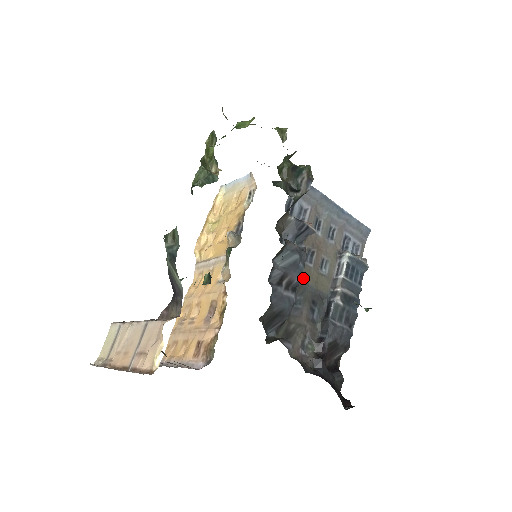
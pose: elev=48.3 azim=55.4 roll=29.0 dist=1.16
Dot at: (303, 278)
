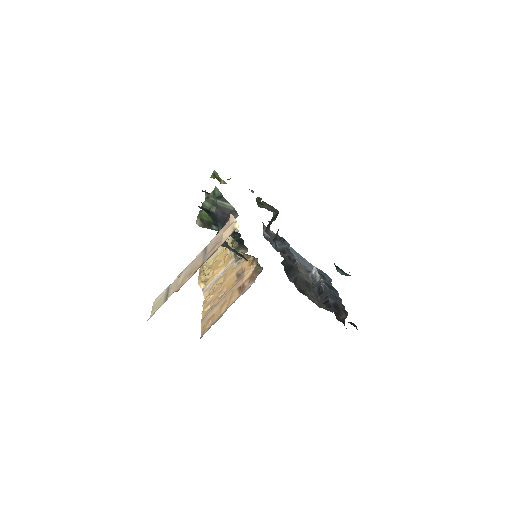
Dot at: occluded
